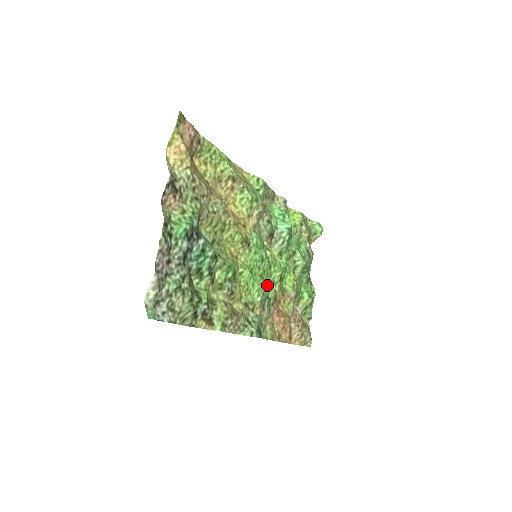
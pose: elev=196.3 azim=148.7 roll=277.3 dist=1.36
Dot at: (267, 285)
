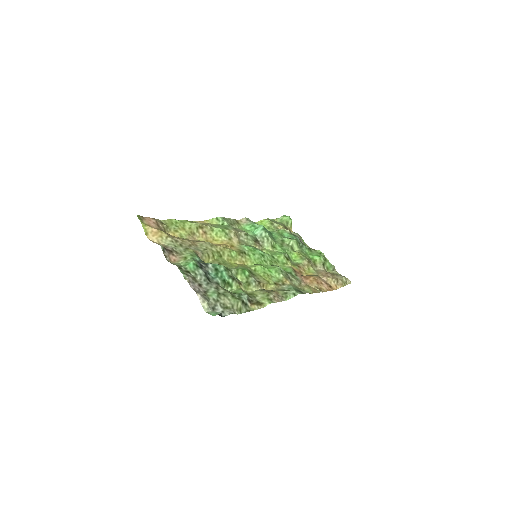
Dot at: occluded
